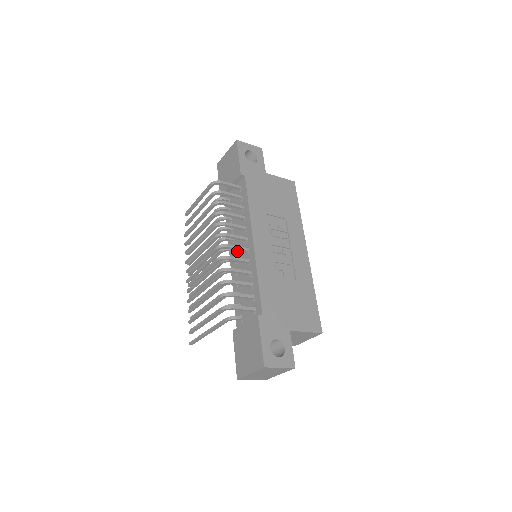
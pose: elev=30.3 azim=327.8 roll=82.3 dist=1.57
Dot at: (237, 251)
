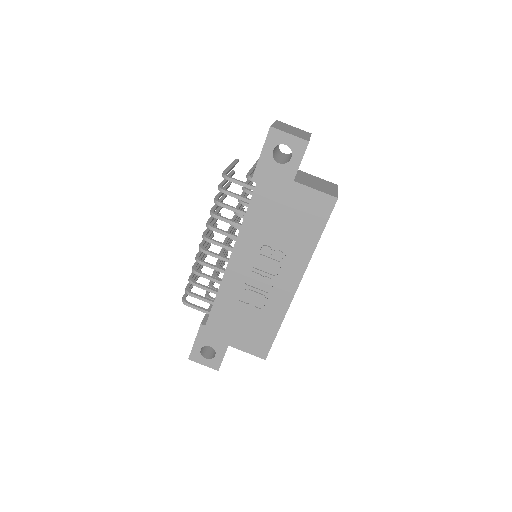
Dot at: occluded
